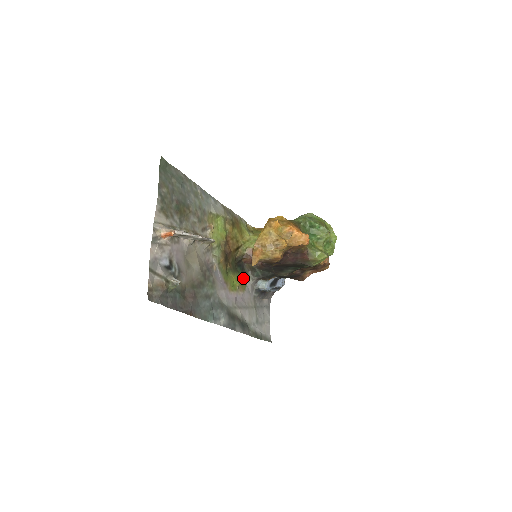
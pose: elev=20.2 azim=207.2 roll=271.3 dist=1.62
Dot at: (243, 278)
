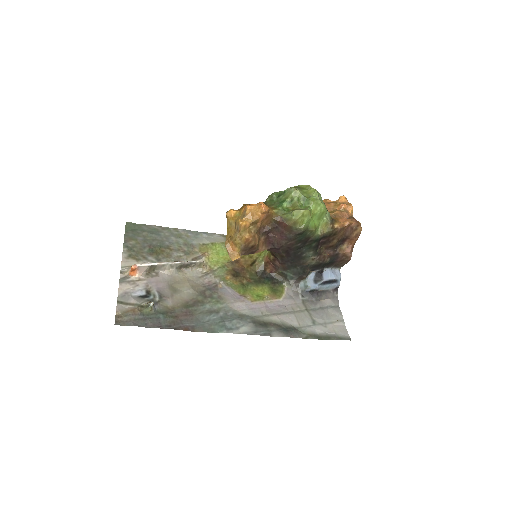
Dot at: (276, 287)
